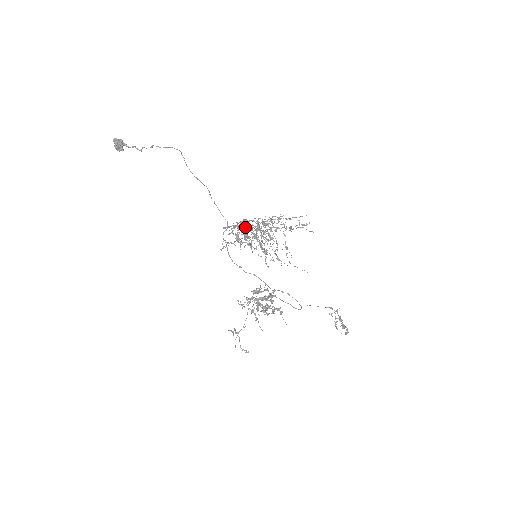
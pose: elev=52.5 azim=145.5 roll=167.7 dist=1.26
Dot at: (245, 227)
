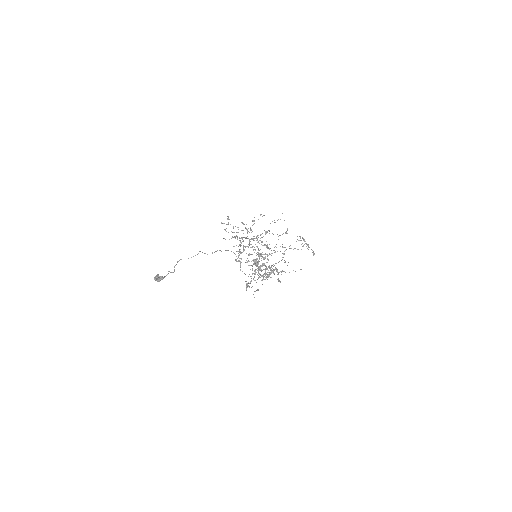
Dot at: occluded
